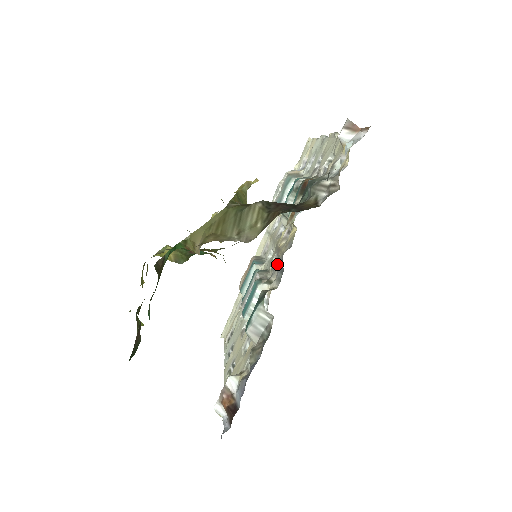
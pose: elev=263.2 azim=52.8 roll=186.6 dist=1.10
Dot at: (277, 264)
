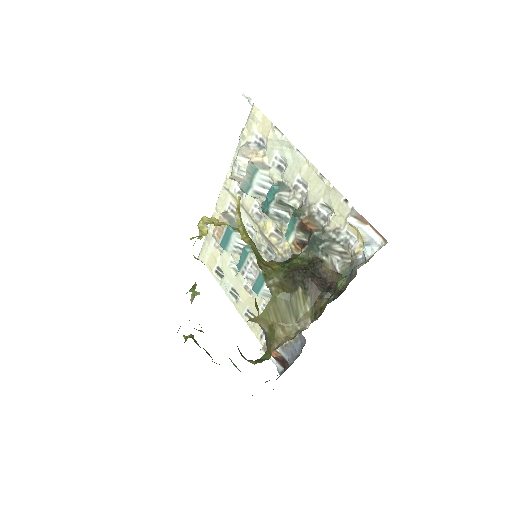
Dot at: occluded
